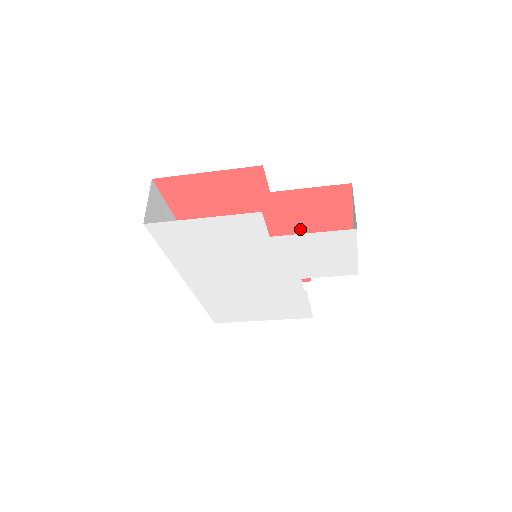
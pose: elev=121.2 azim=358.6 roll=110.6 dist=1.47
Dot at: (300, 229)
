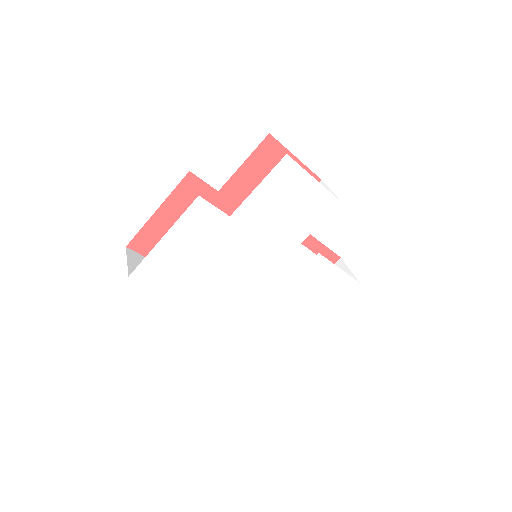
Dot at: occluded
